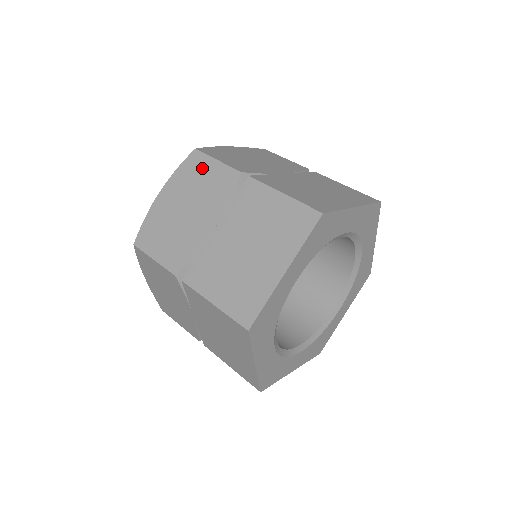
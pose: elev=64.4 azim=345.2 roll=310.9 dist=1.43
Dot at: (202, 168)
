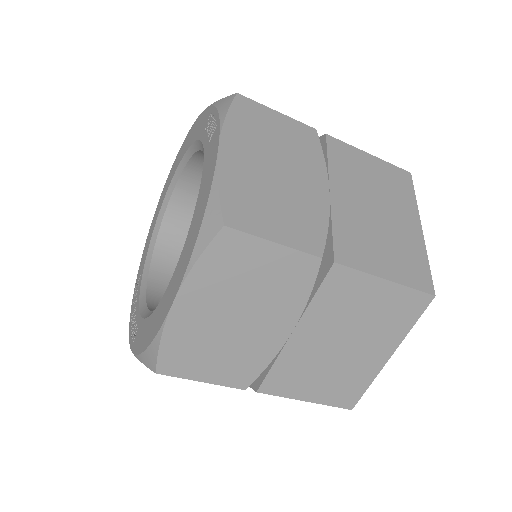
Dot at: (249, 257)
